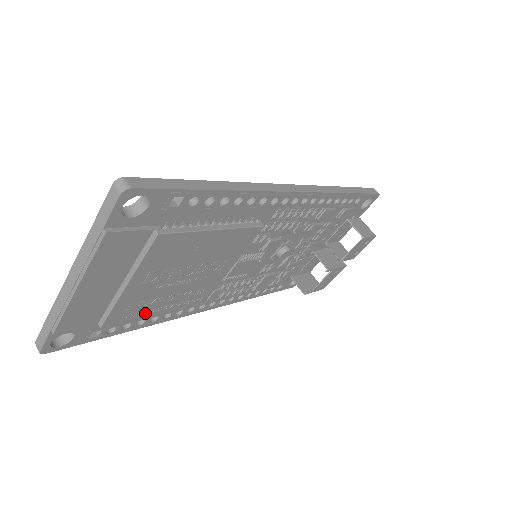
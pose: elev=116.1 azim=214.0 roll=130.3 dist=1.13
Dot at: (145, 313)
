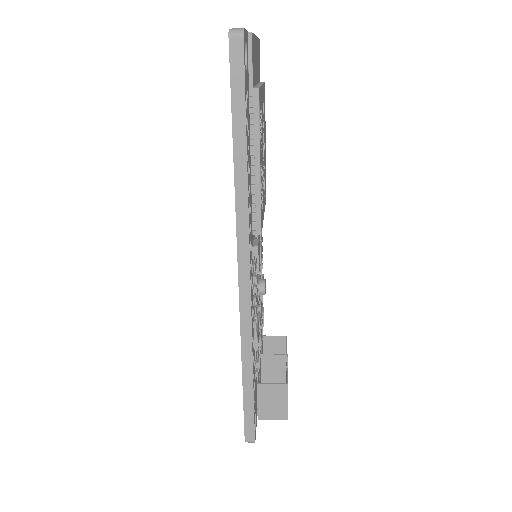
Dot at: (260, 142)
